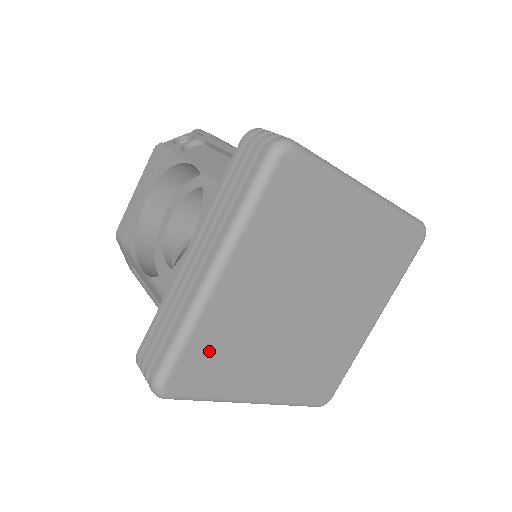
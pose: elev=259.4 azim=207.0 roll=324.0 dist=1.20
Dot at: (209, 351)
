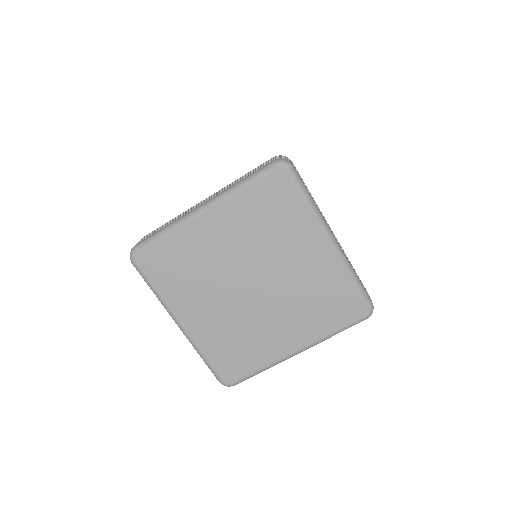
Dot at: (224, 353)
